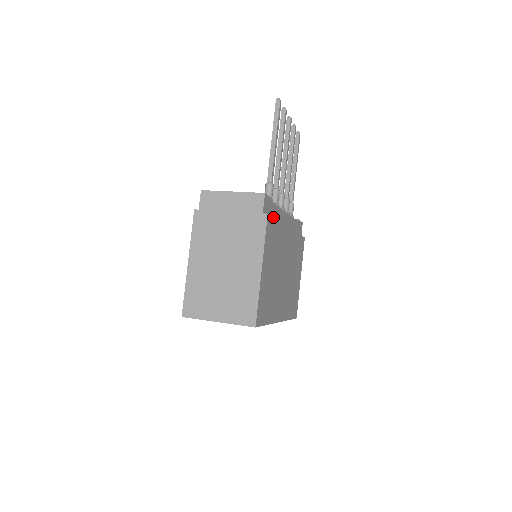
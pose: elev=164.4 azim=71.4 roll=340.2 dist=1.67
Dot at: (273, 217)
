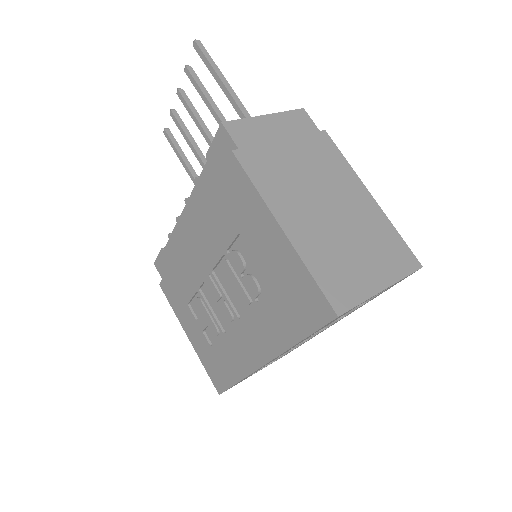
Dot at: occluded
